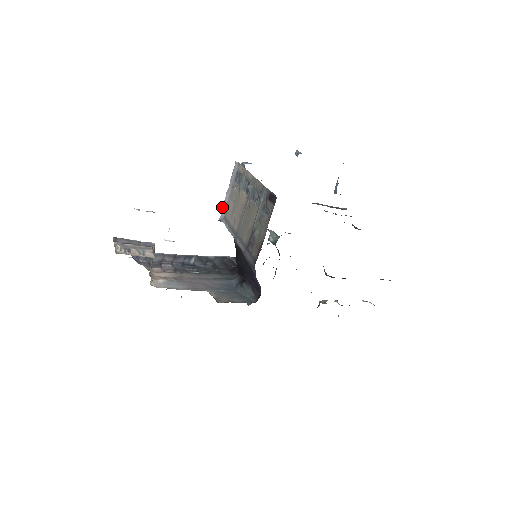
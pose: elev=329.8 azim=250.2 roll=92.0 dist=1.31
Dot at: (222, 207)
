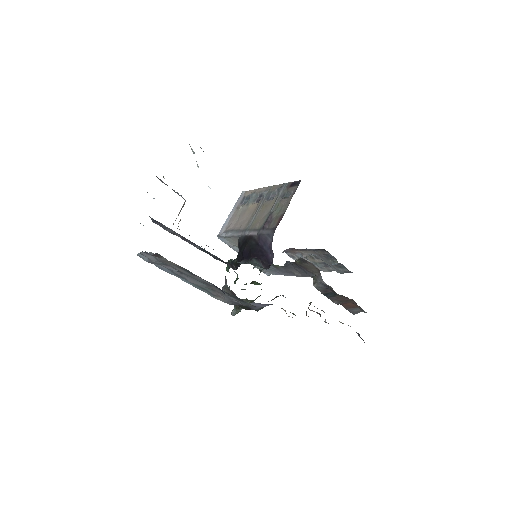
Dot at: occluded
